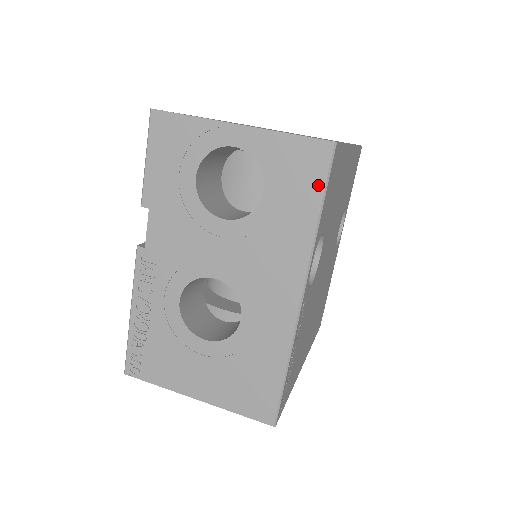
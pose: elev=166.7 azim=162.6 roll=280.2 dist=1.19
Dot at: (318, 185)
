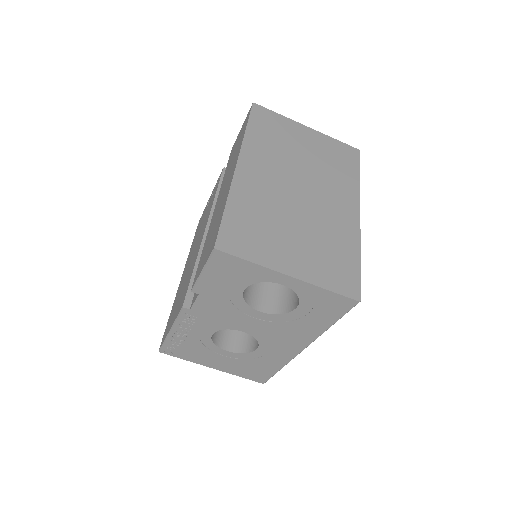
Dot at: (338, 315)
